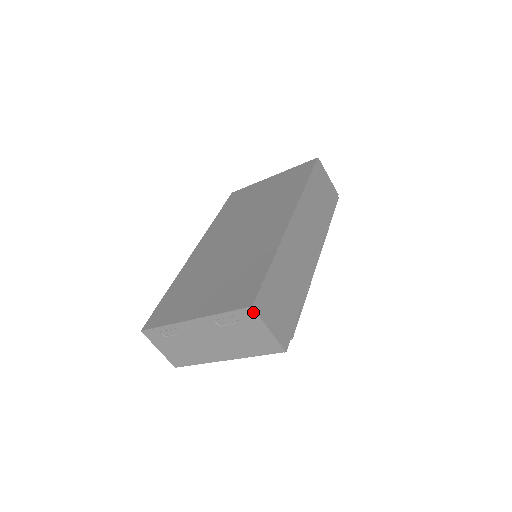
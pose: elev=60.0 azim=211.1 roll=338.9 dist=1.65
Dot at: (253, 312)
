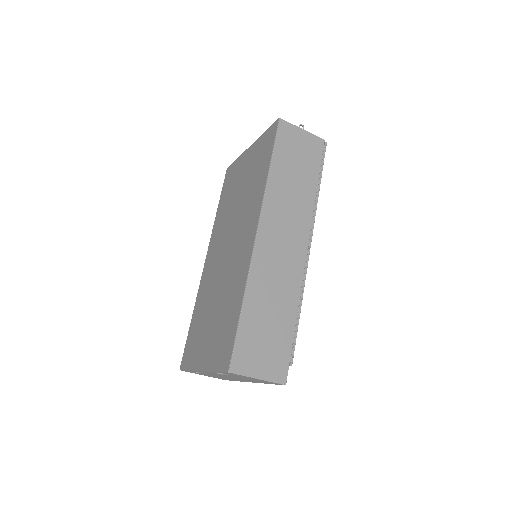
Dot at: occluded
